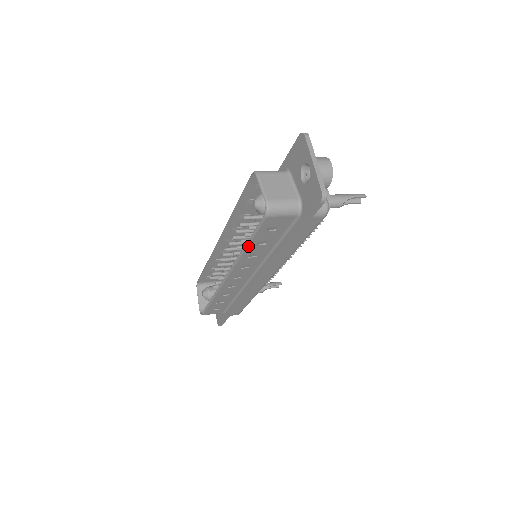
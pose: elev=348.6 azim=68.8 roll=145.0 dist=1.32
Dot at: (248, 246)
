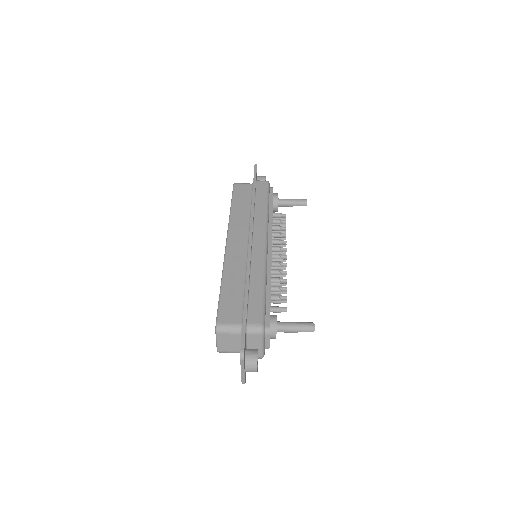
Dot at: occluded
